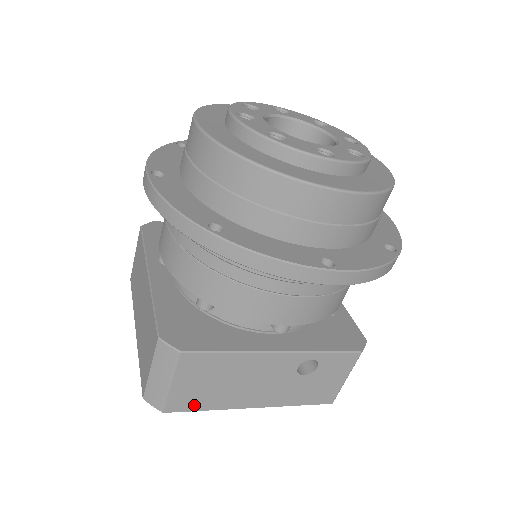
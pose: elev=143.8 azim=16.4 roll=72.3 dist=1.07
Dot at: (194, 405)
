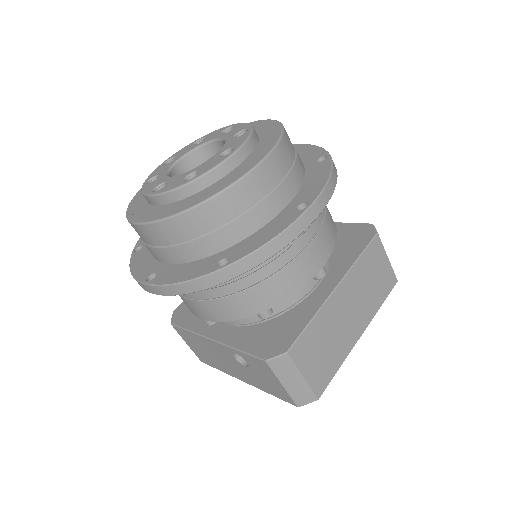
Dot at: (210, 363)
